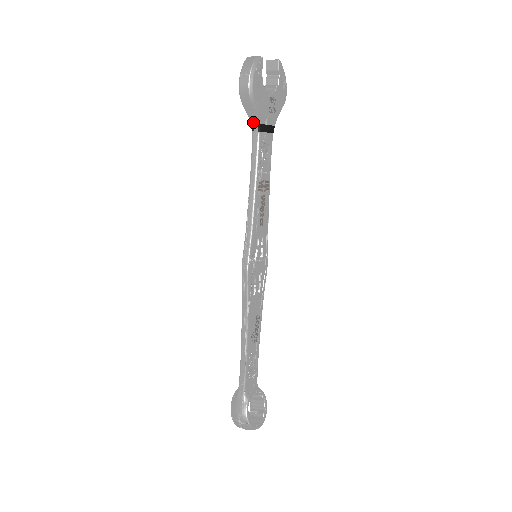
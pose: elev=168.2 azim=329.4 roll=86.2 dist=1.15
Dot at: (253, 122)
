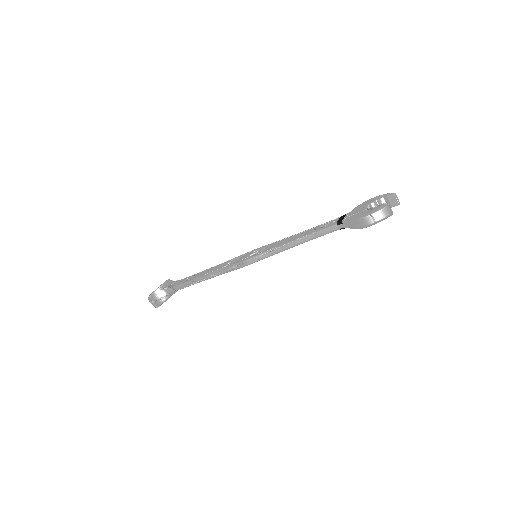
Dot at: (344, 224)
